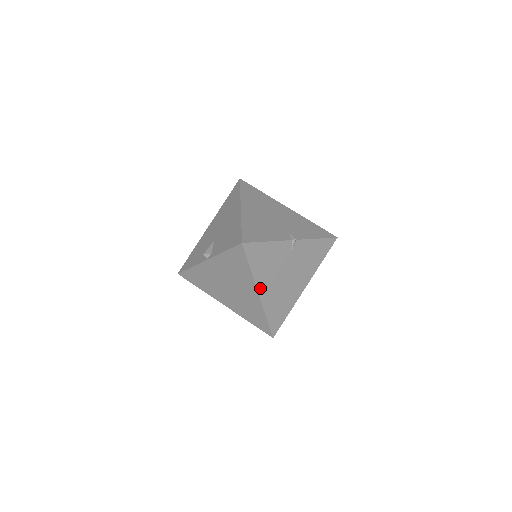
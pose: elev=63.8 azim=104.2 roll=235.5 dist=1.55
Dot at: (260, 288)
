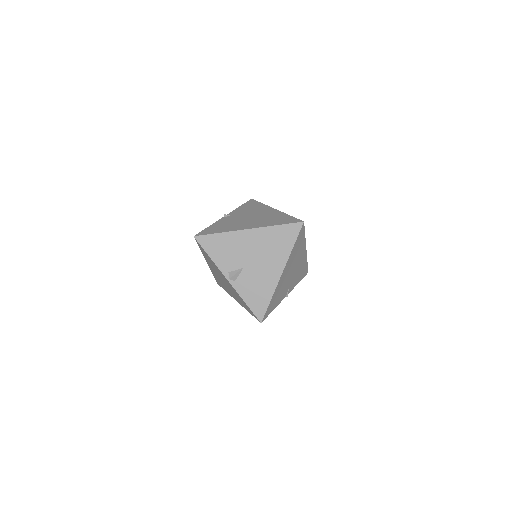
Dot at: occluded
